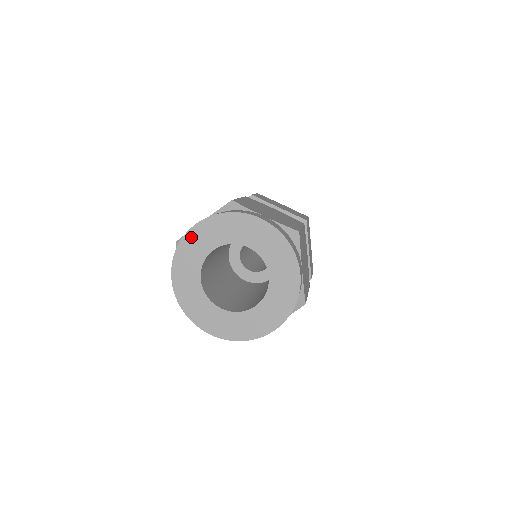
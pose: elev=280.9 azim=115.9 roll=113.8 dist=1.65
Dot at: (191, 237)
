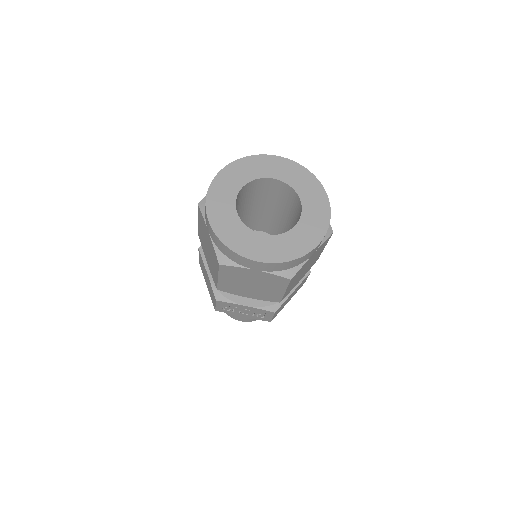
Dot at: (220, 179)
